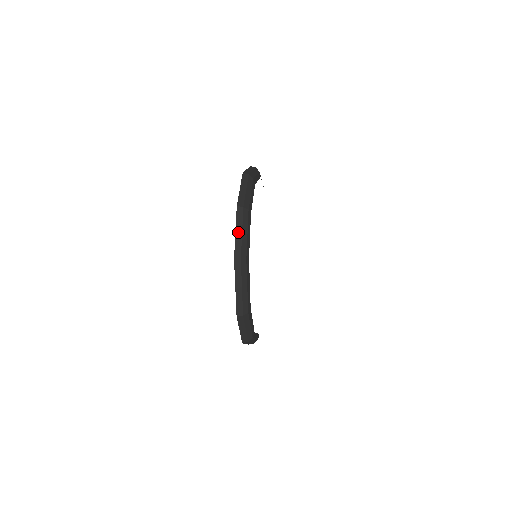
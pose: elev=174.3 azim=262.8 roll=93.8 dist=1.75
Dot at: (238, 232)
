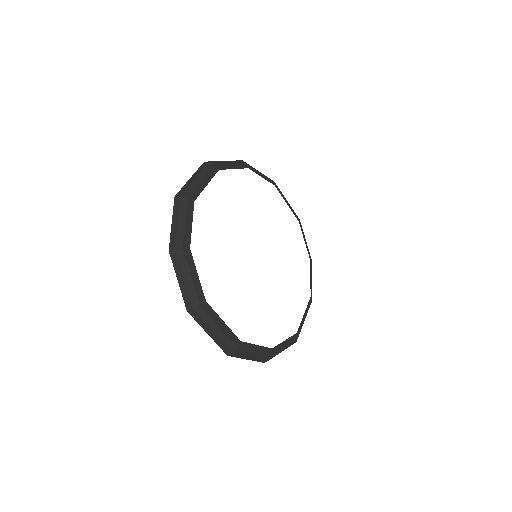
Dot at: occluded
